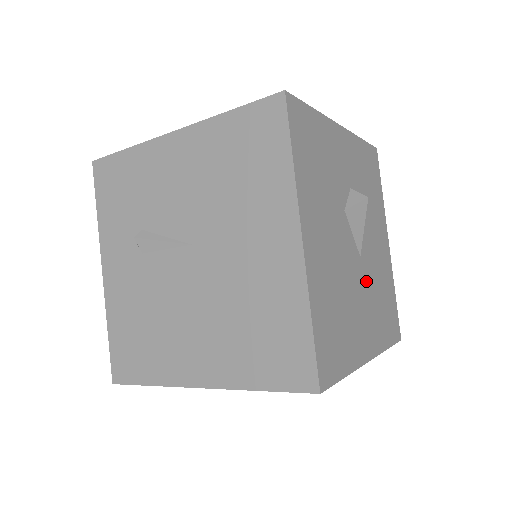
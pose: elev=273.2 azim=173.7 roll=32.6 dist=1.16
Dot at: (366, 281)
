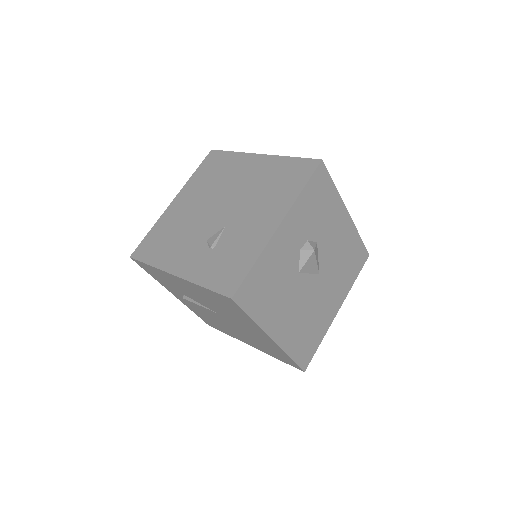
Dot at: (328, 278)
